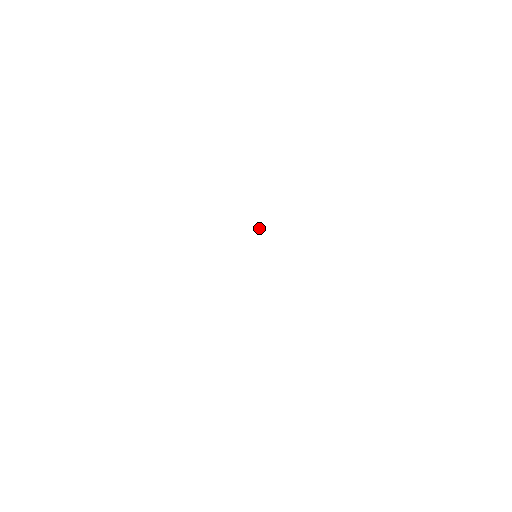
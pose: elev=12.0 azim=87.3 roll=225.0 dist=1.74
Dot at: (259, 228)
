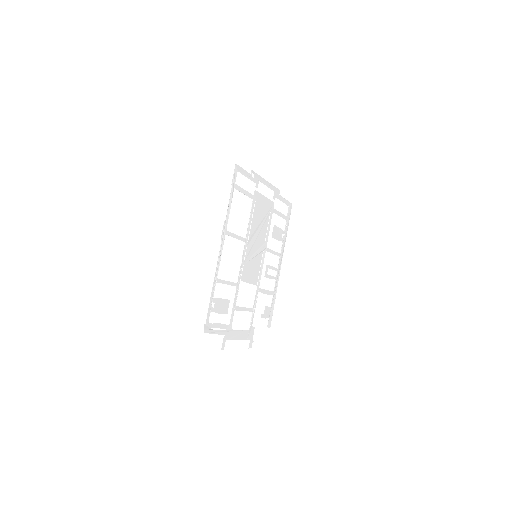
Dot at: (225, 222)
